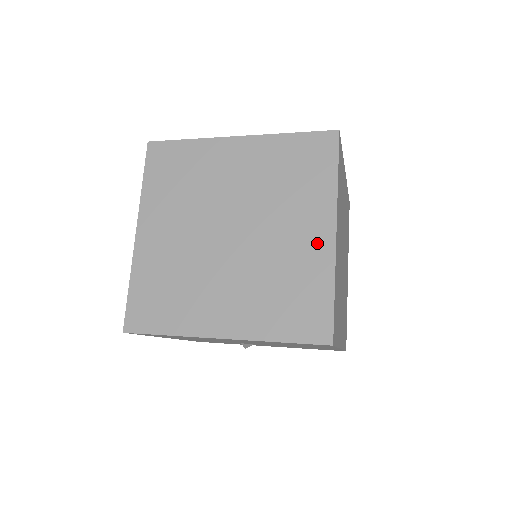
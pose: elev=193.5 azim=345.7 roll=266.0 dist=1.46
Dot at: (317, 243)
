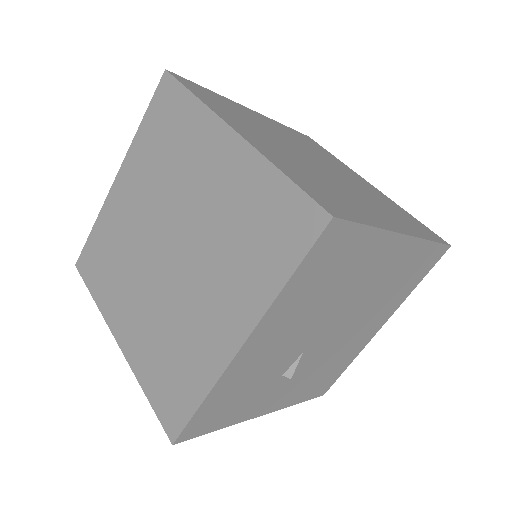
Dot at: (371, 187)
